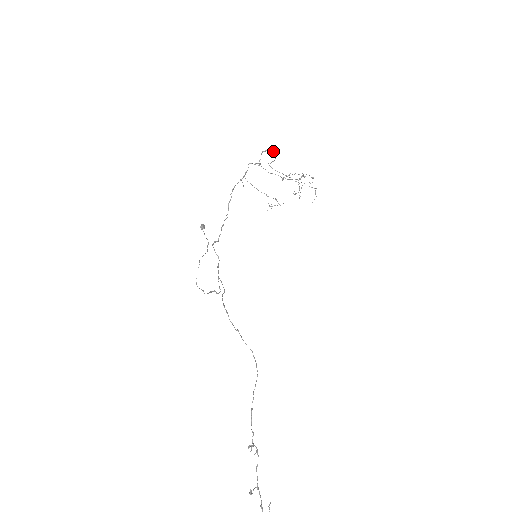
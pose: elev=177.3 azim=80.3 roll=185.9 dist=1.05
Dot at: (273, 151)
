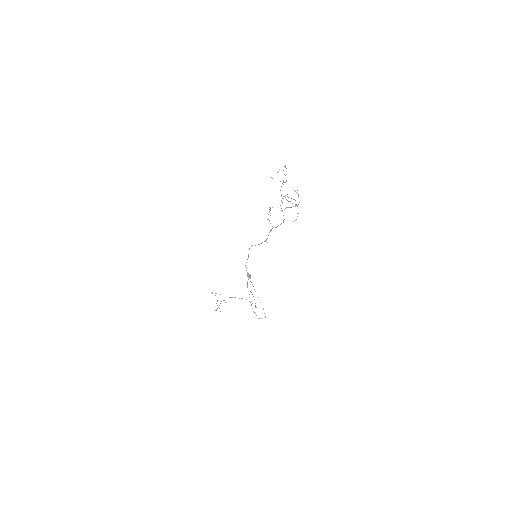
Dot at: (295, 200)
